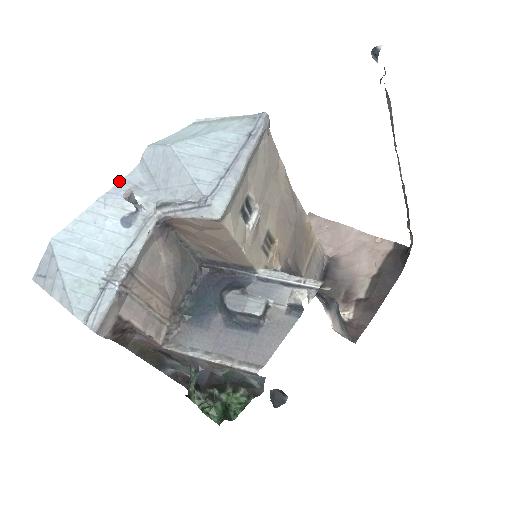
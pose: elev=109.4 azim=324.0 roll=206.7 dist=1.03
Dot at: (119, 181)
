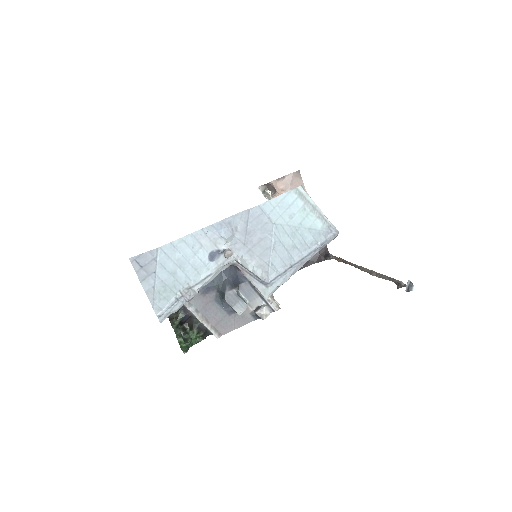
Dot at: (224, 219)
